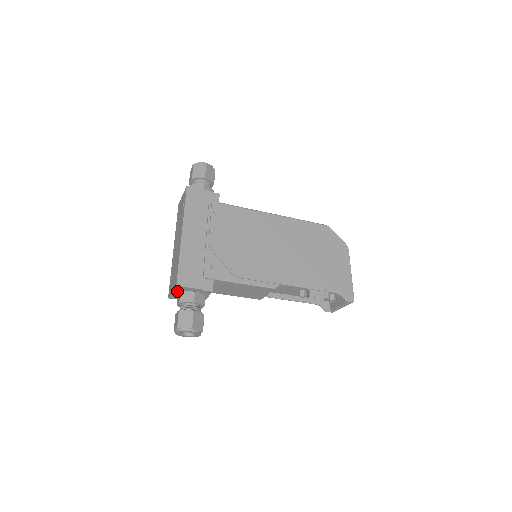
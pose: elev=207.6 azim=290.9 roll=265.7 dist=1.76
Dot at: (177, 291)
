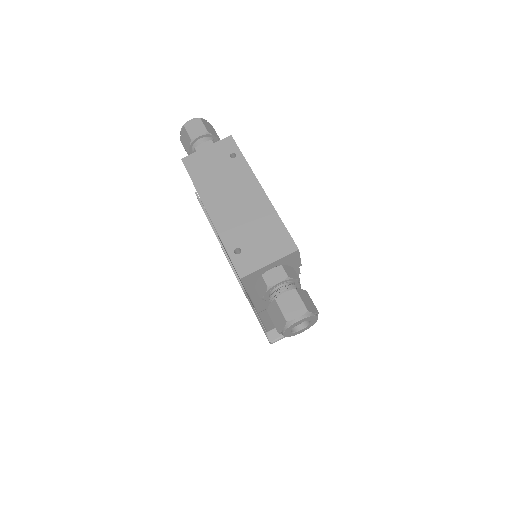
Dot at: (277, 263)
